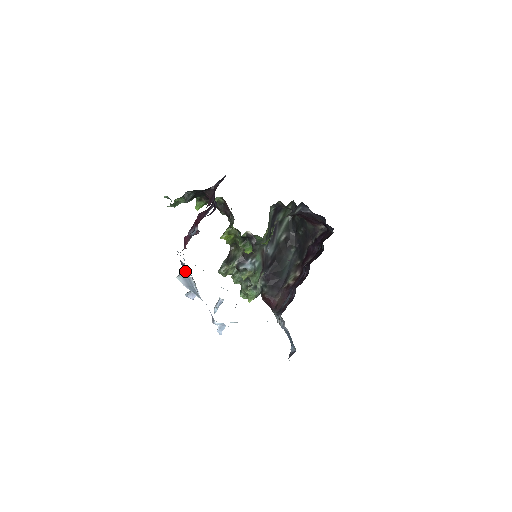
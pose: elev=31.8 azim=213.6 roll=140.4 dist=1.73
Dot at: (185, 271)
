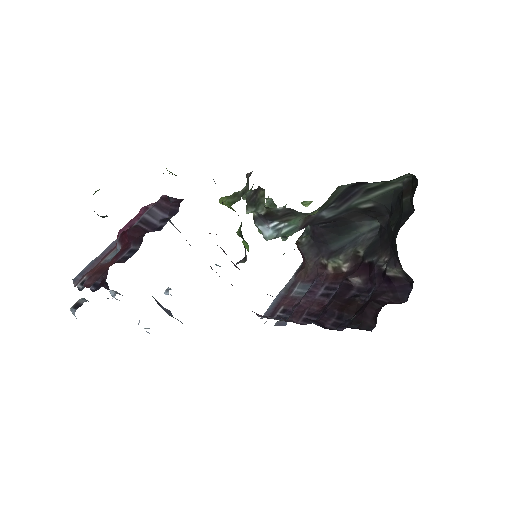
Dot at: occluded
